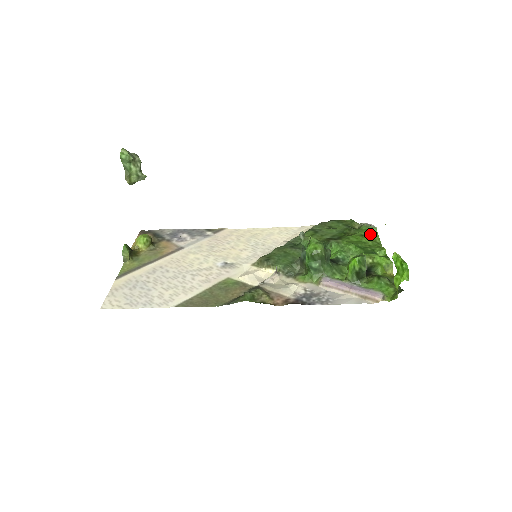
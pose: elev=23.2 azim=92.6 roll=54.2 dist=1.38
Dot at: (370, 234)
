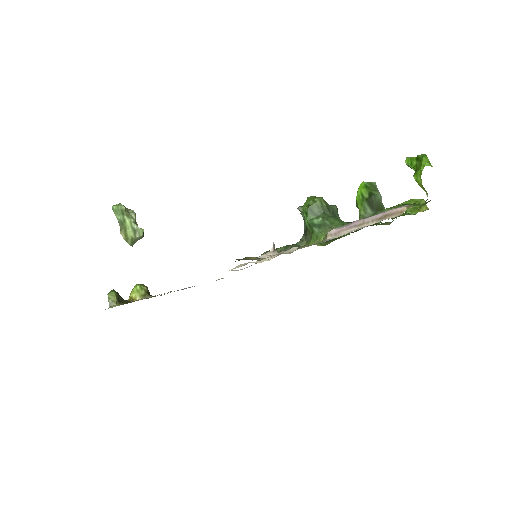
Dot at: occluded
